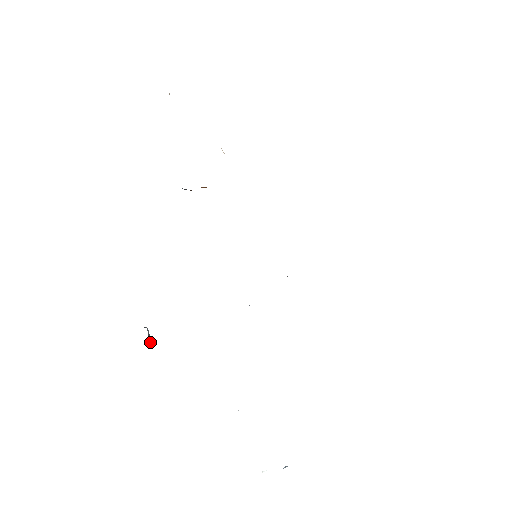
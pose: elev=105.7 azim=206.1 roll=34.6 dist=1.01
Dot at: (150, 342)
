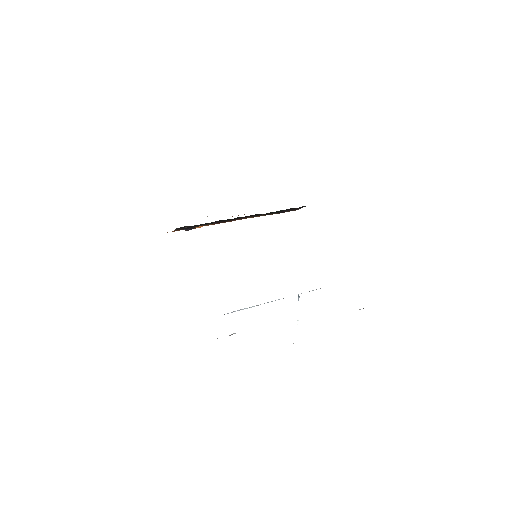
Dot at: occluded
